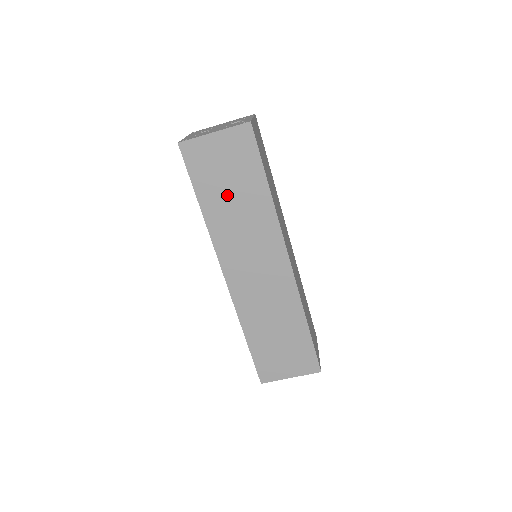
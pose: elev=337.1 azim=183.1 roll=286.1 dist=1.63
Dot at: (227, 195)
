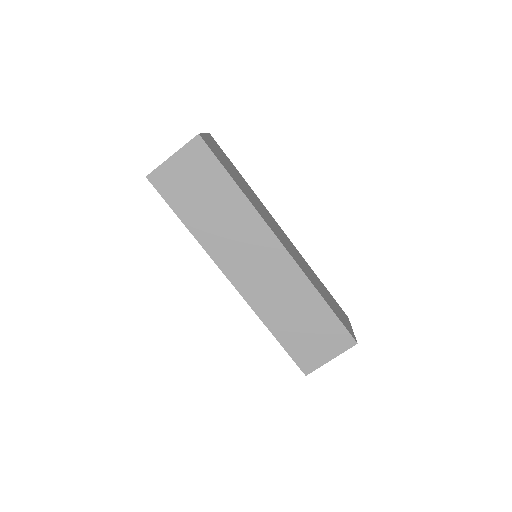
Dot at: (204, 206)
